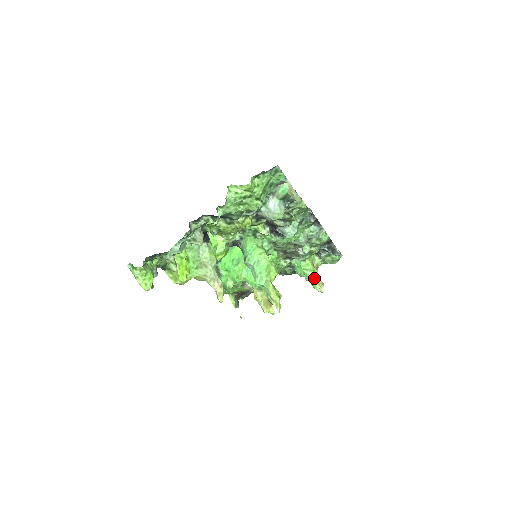
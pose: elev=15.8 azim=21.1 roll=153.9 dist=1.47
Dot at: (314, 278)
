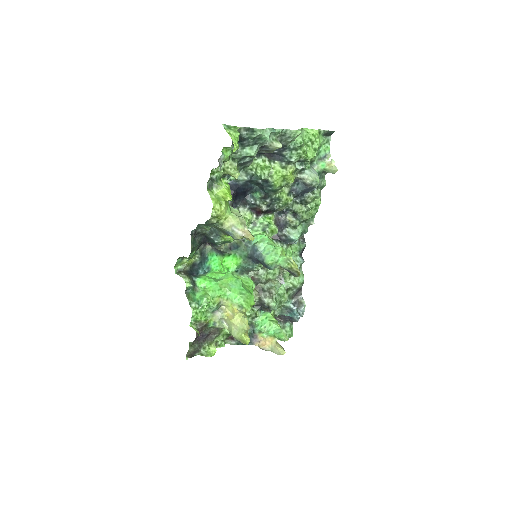
Dot at: occluded
